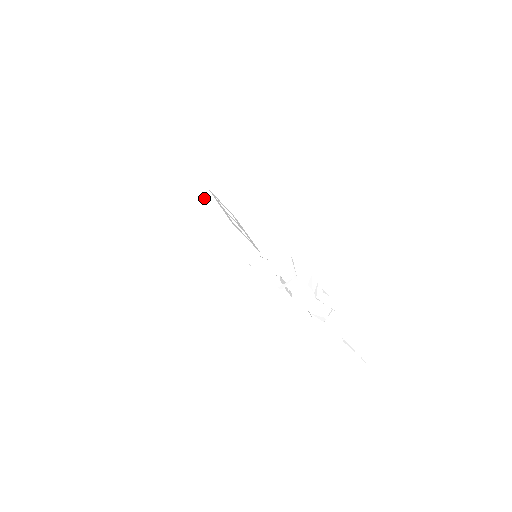
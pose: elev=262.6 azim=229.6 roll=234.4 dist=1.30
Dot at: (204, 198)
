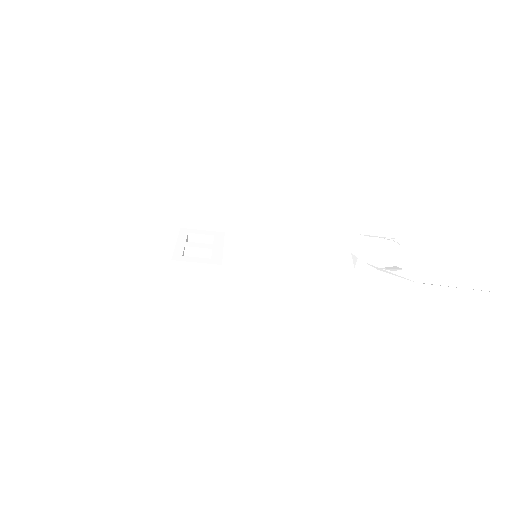
Dot at: occluded
